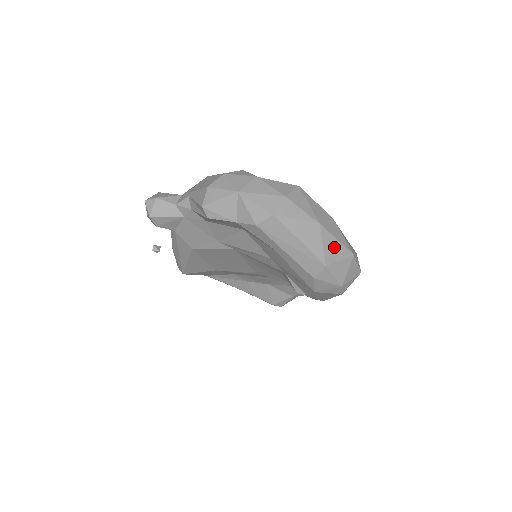
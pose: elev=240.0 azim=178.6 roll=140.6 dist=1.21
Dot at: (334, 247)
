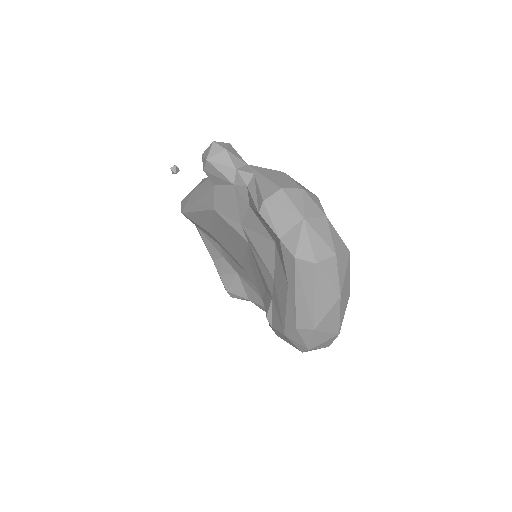
Dot at: (333, 320)
